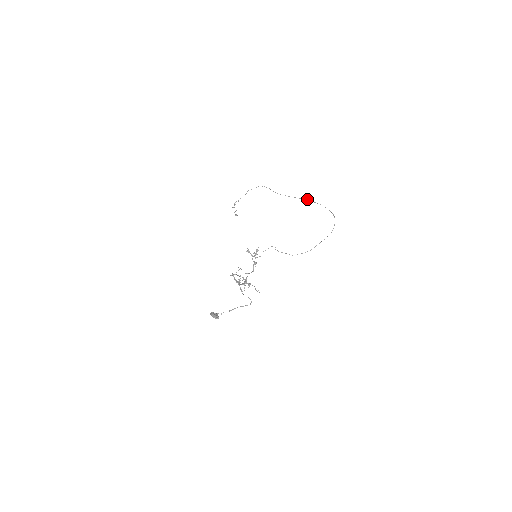
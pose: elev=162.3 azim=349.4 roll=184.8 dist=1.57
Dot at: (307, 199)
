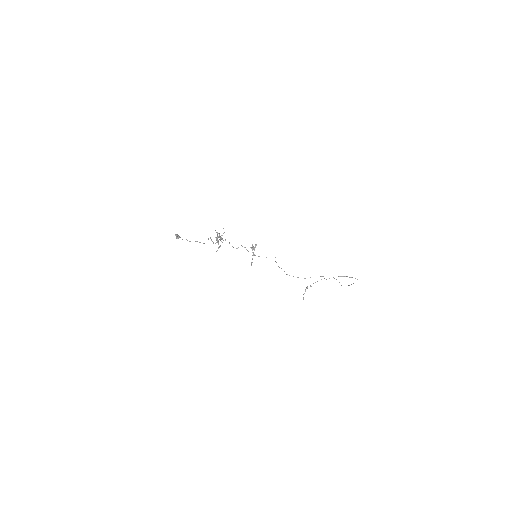
Dot at: occluded
